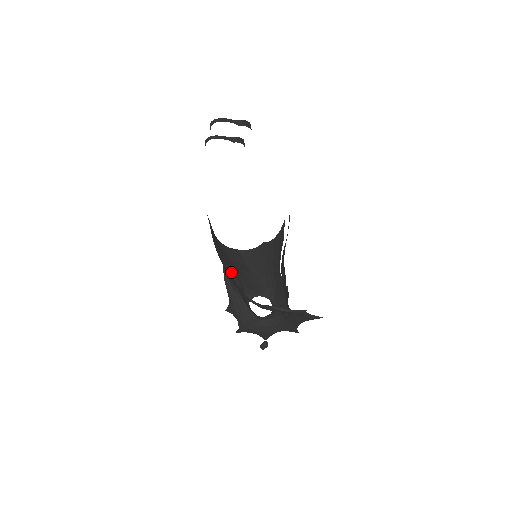
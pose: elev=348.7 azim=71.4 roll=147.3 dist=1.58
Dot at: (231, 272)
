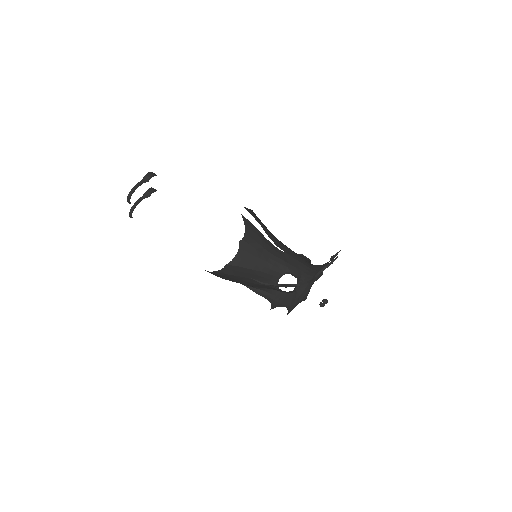
Dot at: (260, 282)
